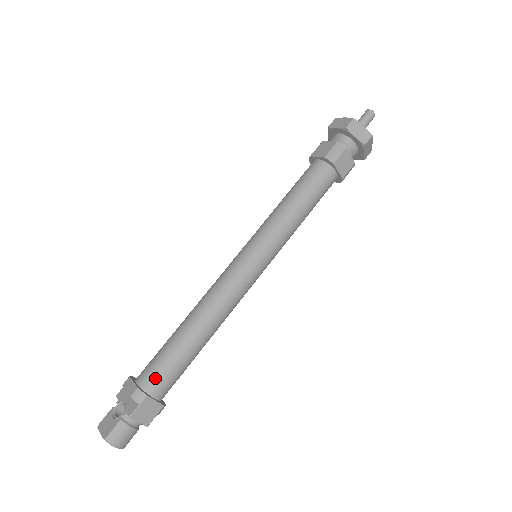
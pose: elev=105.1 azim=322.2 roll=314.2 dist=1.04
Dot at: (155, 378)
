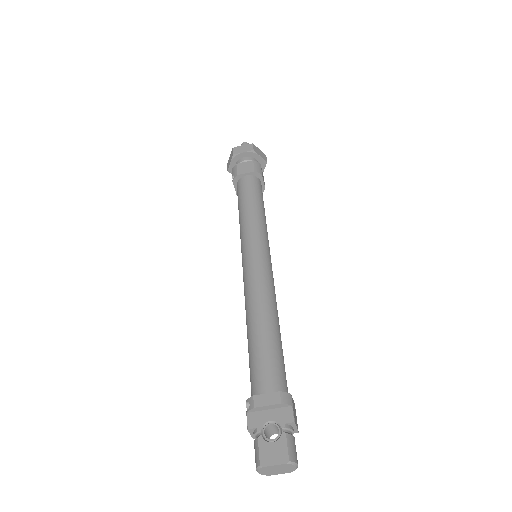
Dot at: (280, 379)
